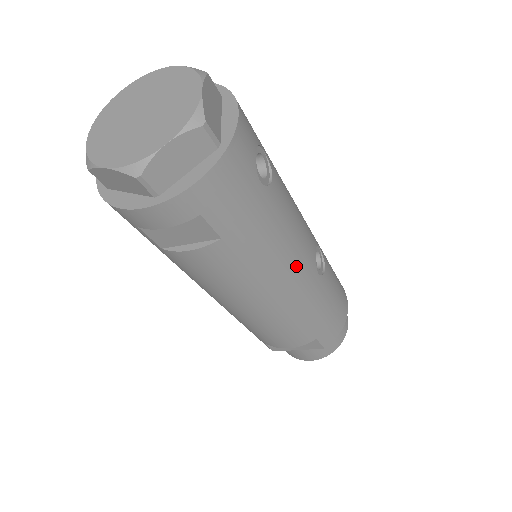
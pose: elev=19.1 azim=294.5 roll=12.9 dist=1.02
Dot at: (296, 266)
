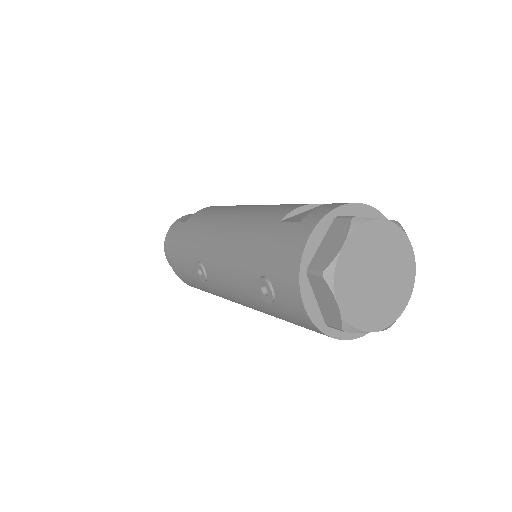
Dot at: occluded
